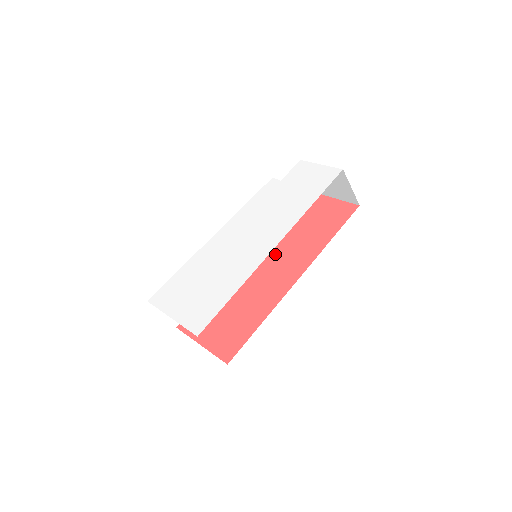
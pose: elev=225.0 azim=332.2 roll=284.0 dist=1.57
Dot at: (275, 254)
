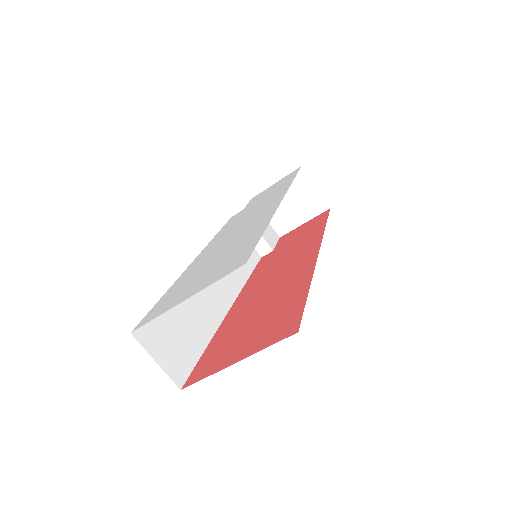
Dot at: (272, 272)
